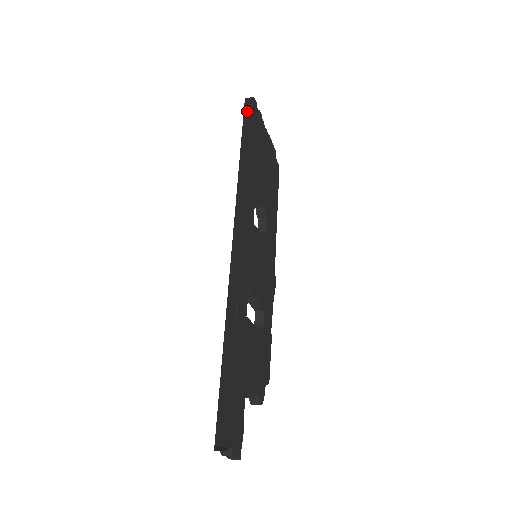
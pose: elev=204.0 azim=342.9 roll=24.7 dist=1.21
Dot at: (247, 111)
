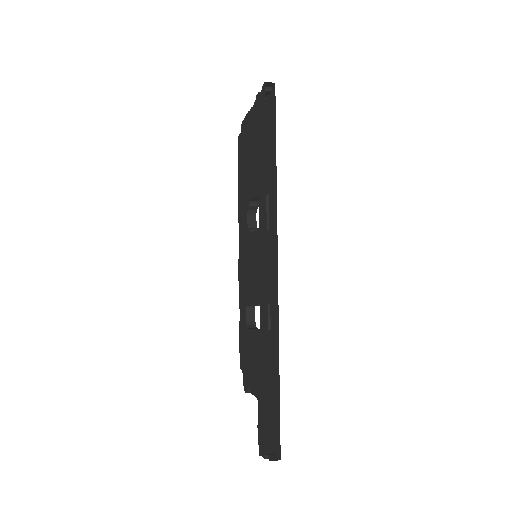
Dot at: (261, 95)
